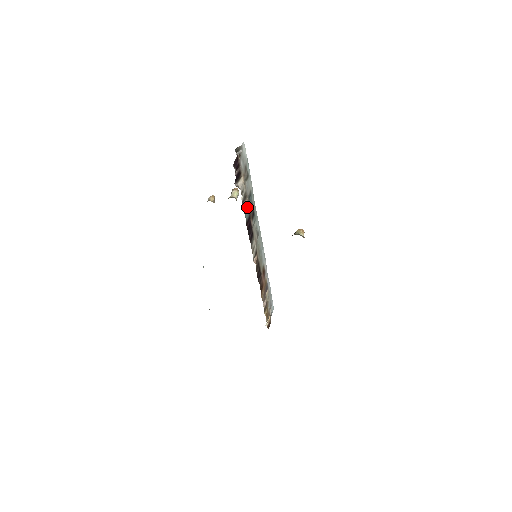
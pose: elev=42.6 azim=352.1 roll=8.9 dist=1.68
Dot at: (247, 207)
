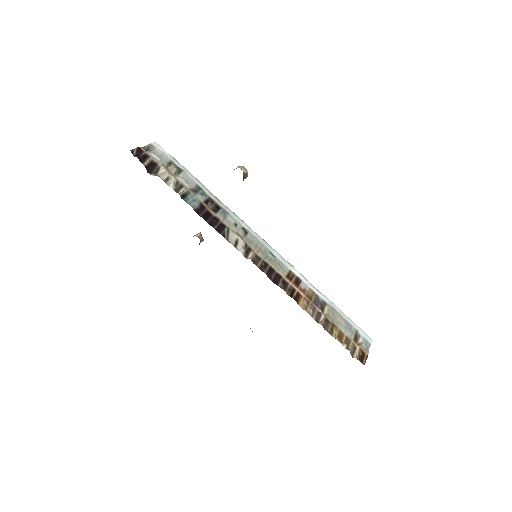
Dot at: (190, 196)
